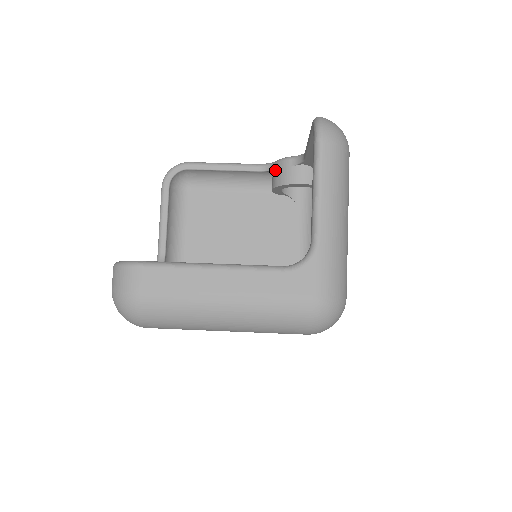
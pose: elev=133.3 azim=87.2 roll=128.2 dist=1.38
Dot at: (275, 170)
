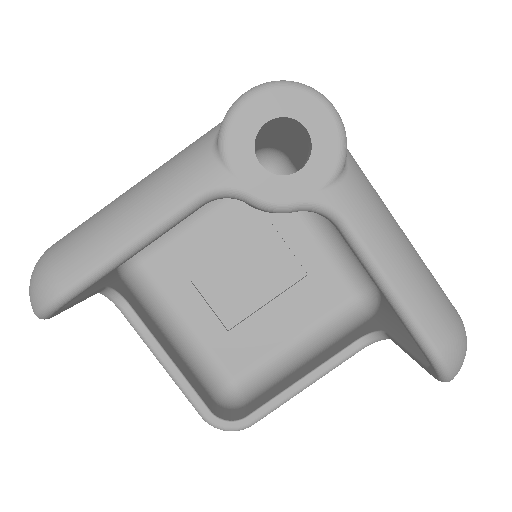
Dot at: occluded
